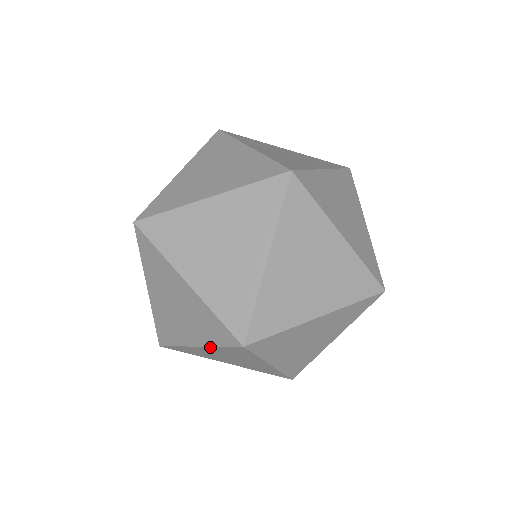
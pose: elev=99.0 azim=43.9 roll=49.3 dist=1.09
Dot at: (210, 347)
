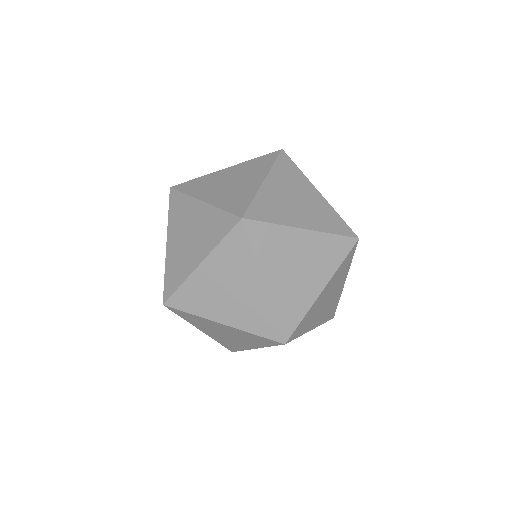
Dot at: occluded
